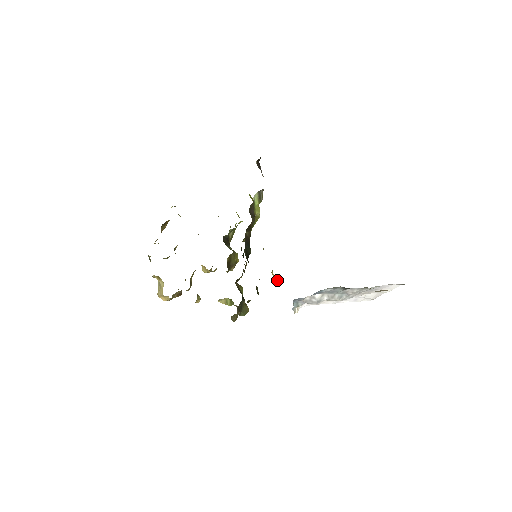
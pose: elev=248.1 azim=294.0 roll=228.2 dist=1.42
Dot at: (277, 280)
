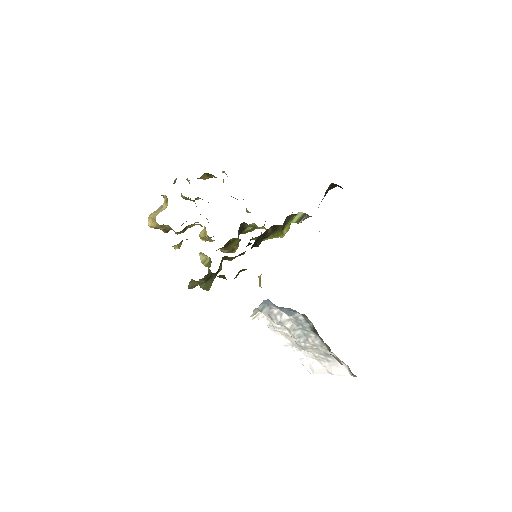
Dot at: (259, 283)
